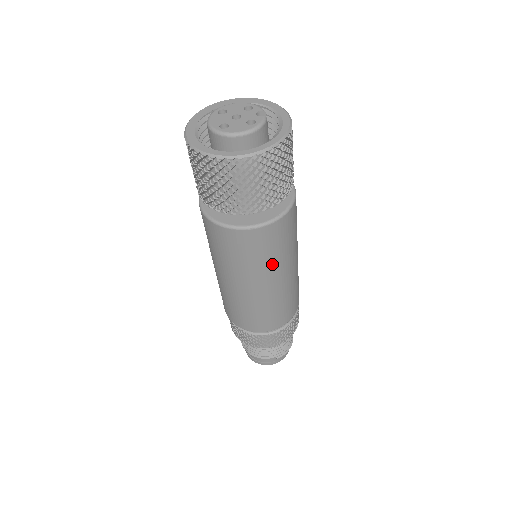
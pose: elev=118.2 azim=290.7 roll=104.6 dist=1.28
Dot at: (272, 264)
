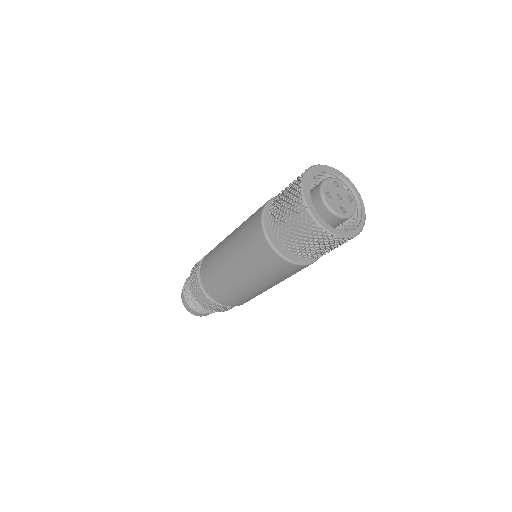
Dot at: occluded
